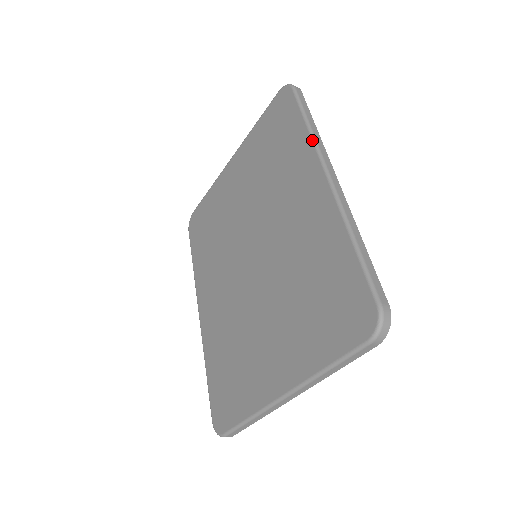
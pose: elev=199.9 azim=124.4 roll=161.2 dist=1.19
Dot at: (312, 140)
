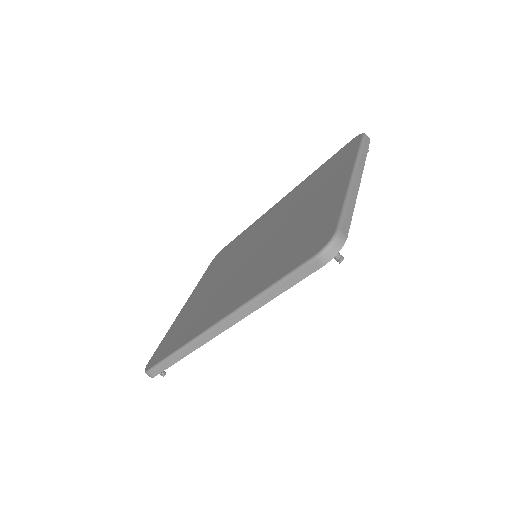
Dot at: (257, 219)
